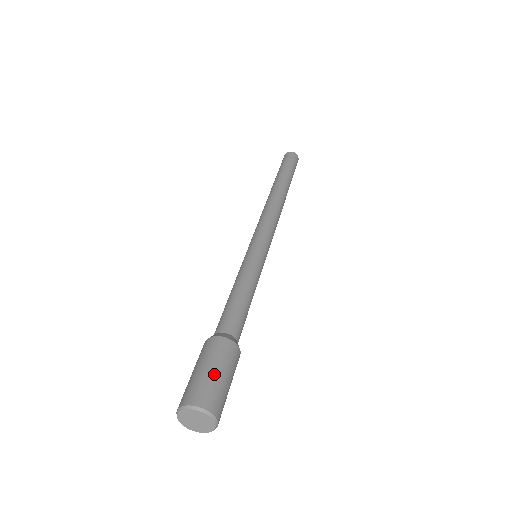
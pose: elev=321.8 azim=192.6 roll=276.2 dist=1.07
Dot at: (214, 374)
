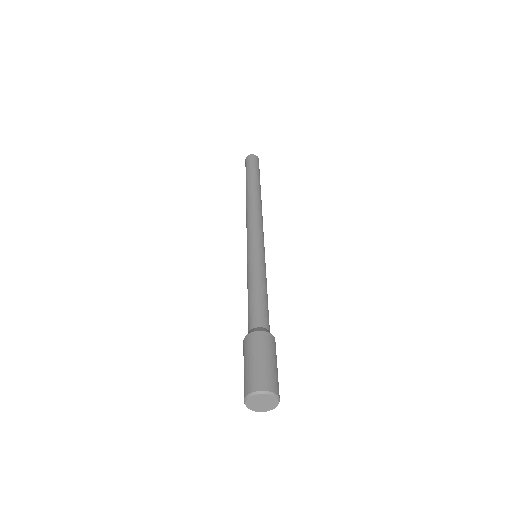
Dot at: (271, 364)
